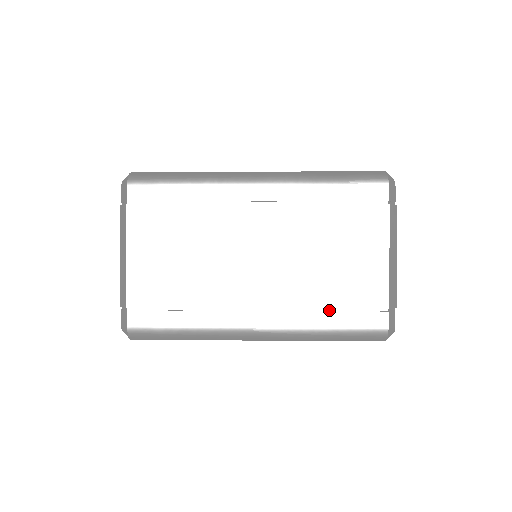
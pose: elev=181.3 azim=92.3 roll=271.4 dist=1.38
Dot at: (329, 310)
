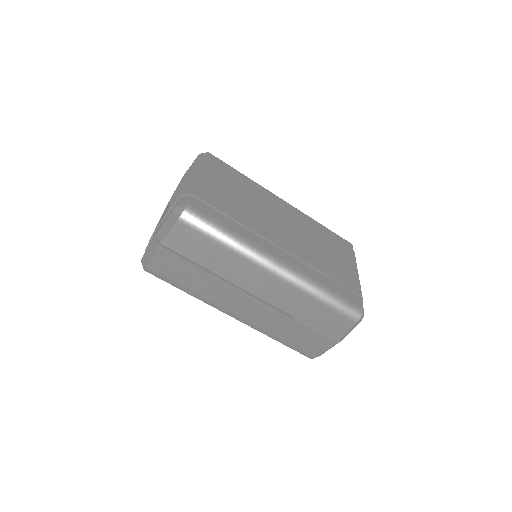
Dot at: (327, 277)
